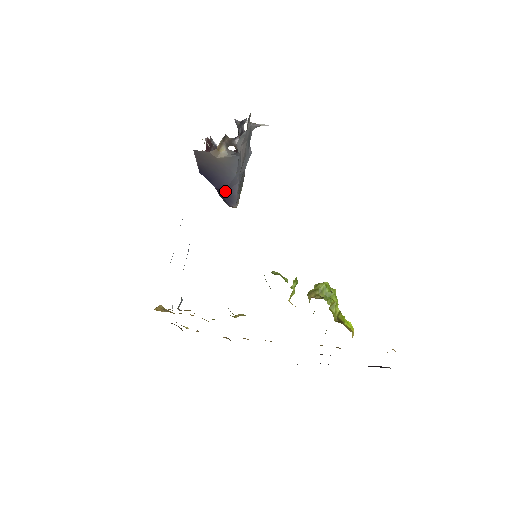
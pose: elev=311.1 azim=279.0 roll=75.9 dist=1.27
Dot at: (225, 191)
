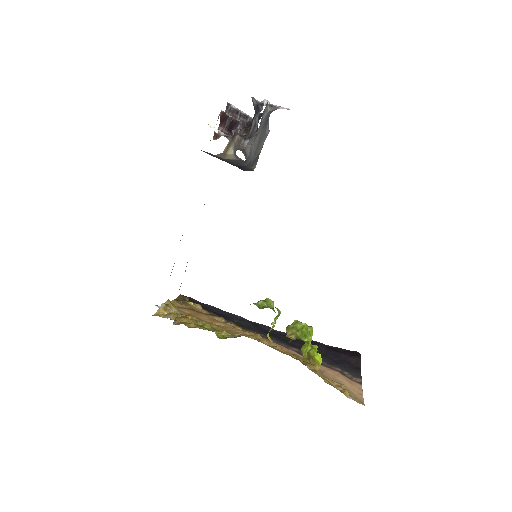
Dot at: (239, 166)
